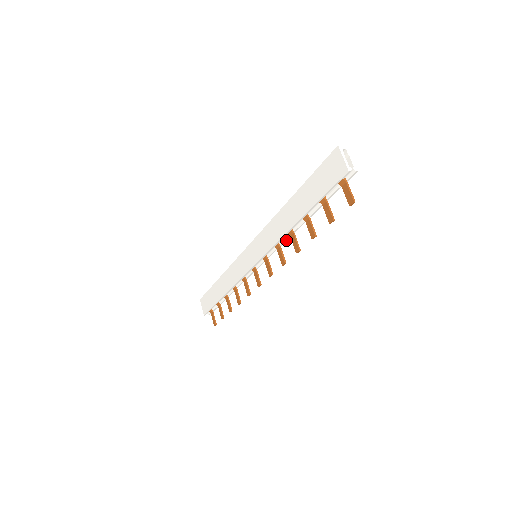
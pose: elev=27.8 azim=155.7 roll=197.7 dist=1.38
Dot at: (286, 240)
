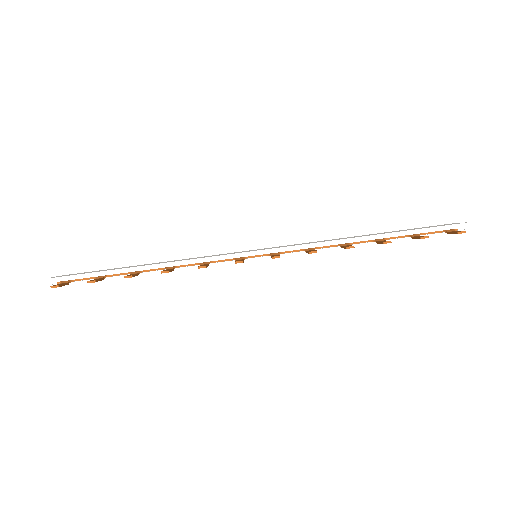
Dot at: (326, 252)
